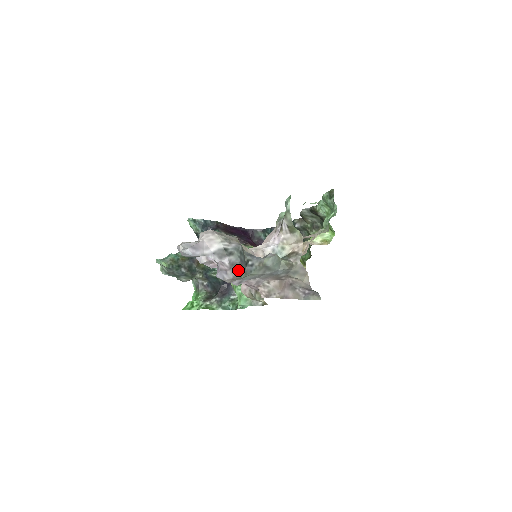
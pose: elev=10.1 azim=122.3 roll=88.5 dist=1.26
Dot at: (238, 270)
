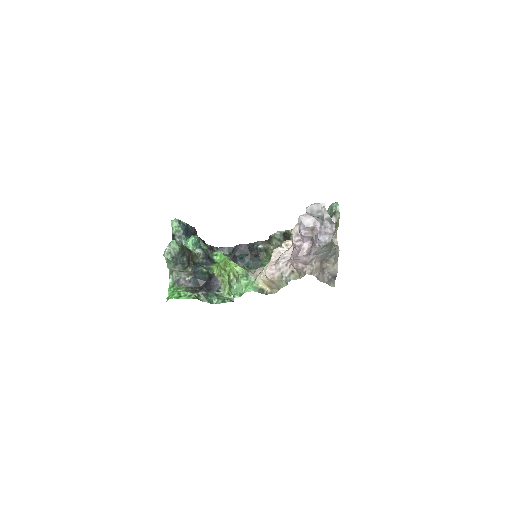
Dot at: occluded
